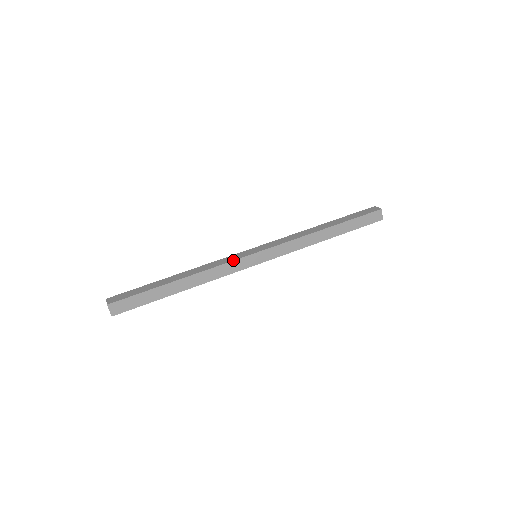
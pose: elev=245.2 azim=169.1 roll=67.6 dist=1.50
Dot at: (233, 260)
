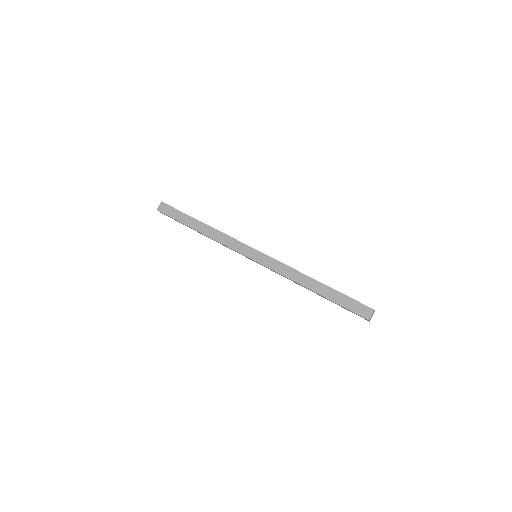
Dot at: (239, 241)
